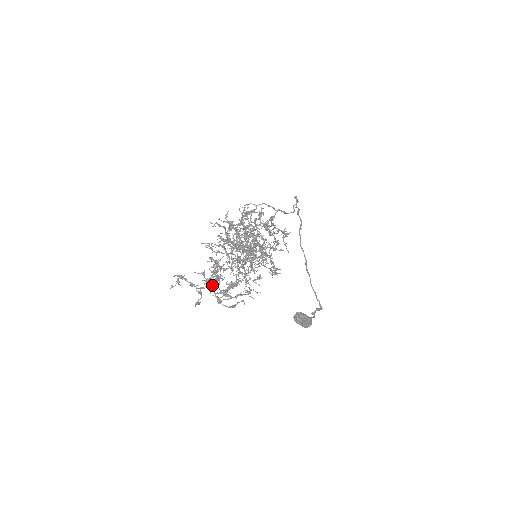
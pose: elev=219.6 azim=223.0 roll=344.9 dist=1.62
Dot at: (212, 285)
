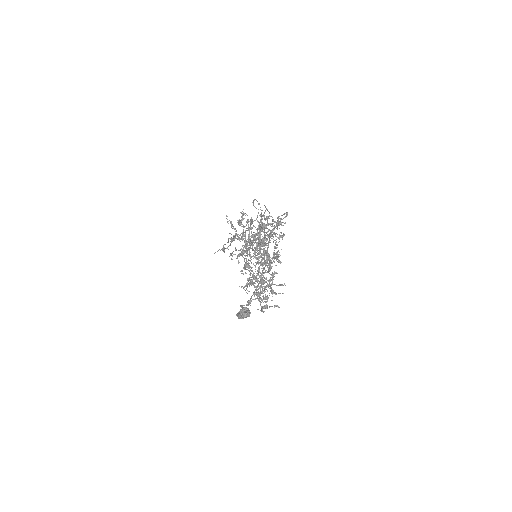
Dot at: occluded
